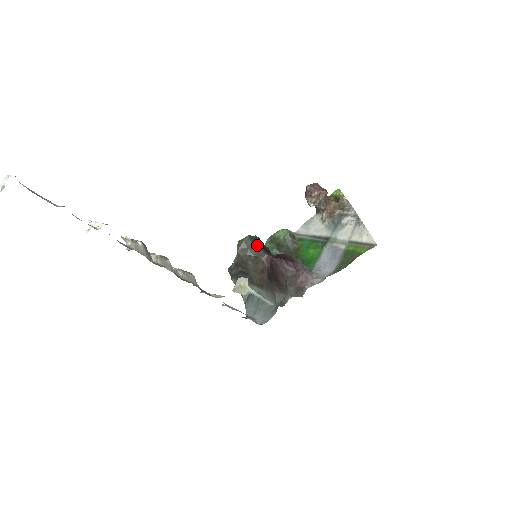
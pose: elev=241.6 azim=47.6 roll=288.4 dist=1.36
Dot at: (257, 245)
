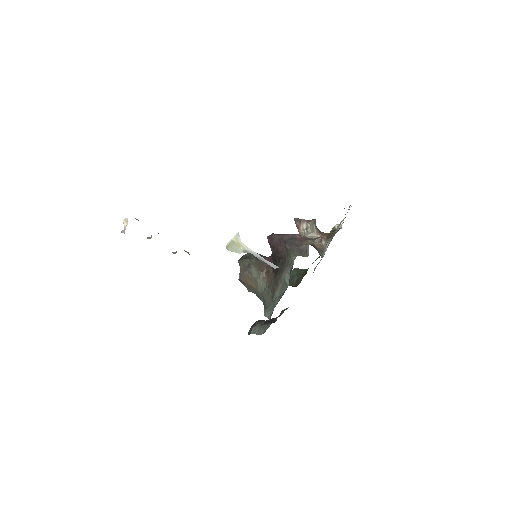
Dot at: (257, 253)
